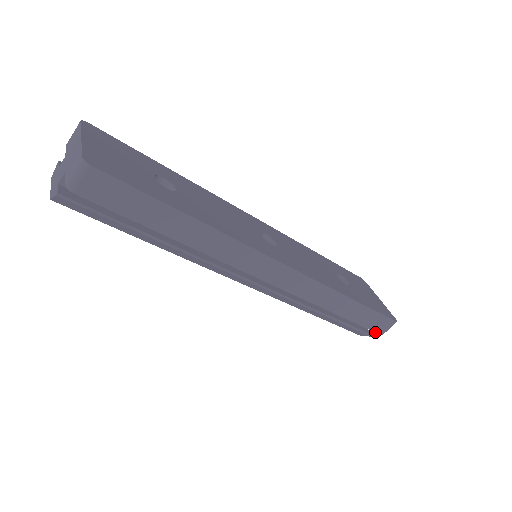
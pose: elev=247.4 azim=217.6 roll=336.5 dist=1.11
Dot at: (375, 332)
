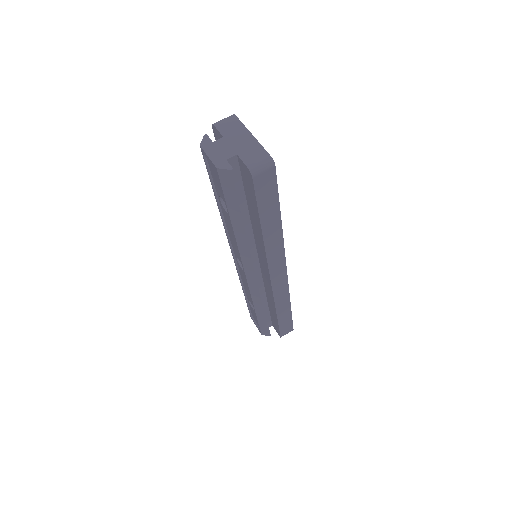
Dot at: (280, 334)
